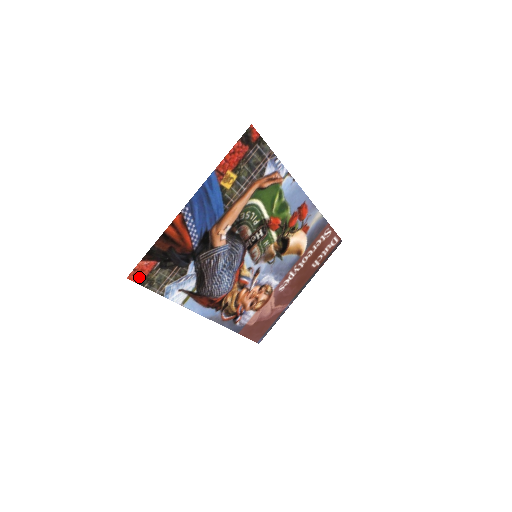
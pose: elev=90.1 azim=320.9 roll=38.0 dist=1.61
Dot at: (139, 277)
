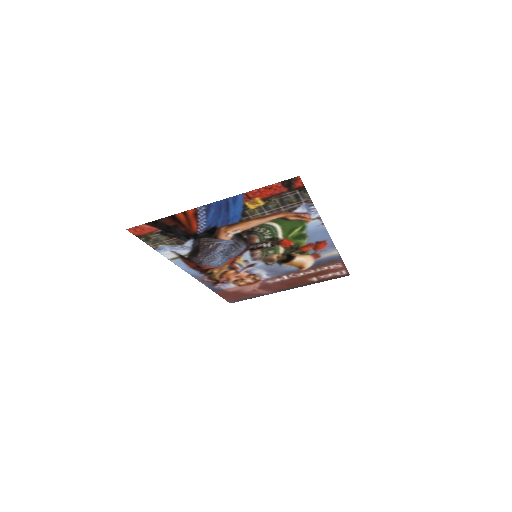
Dot at: (138, 232)
